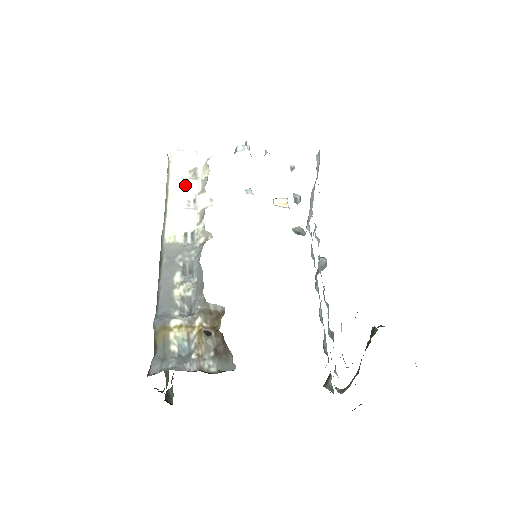
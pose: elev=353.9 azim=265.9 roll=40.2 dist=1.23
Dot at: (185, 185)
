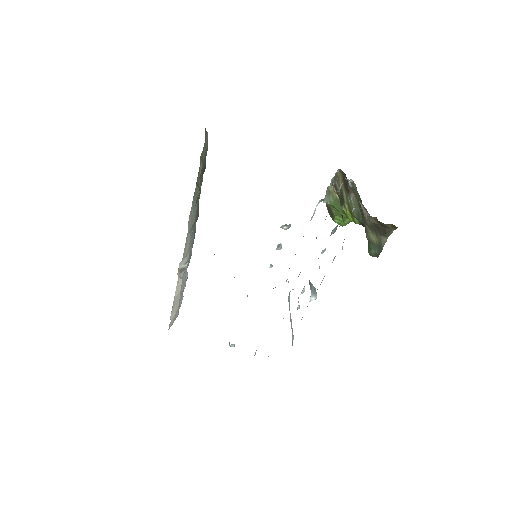
Dot at: occluded
